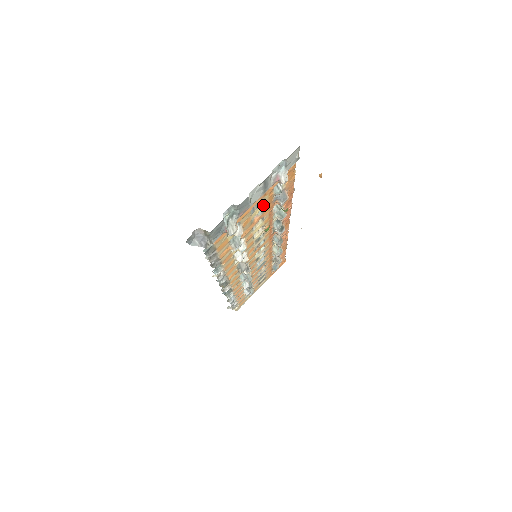
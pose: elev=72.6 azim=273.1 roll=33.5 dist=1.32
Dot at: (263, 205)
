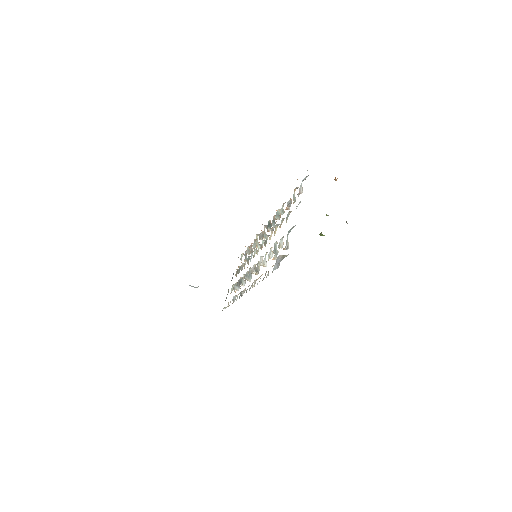
Dot at: occluded
